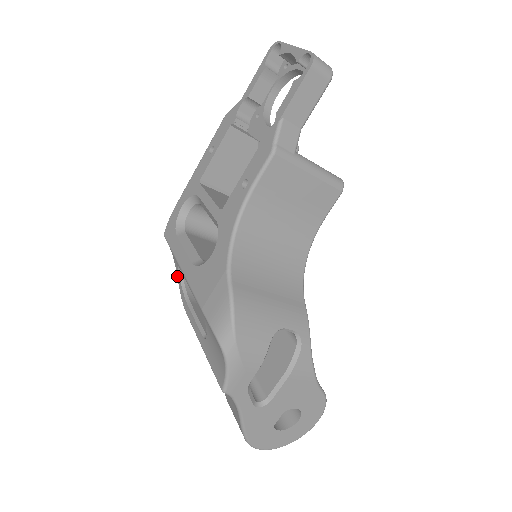
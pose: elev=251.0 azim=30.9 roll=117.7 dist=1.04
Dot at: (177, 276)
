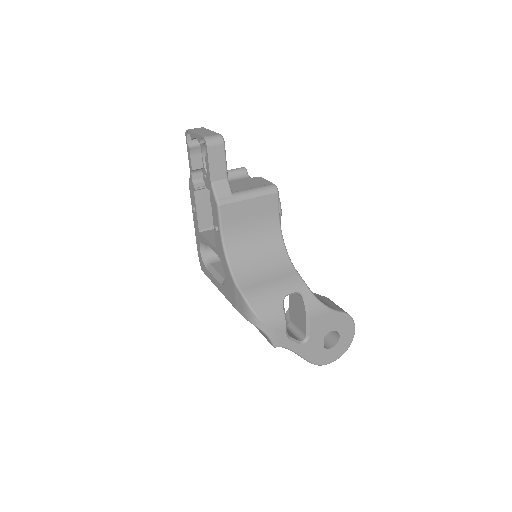
Dot at: occluded
